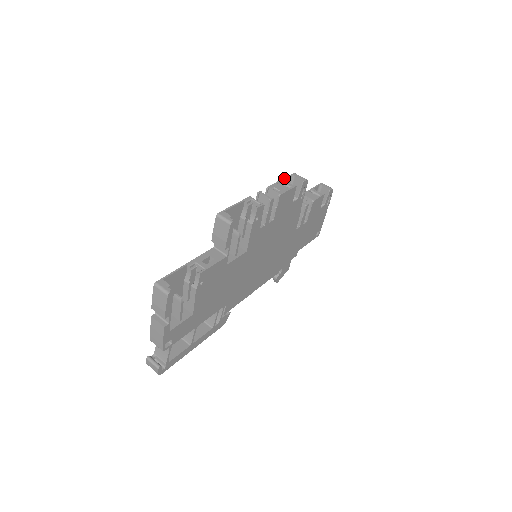
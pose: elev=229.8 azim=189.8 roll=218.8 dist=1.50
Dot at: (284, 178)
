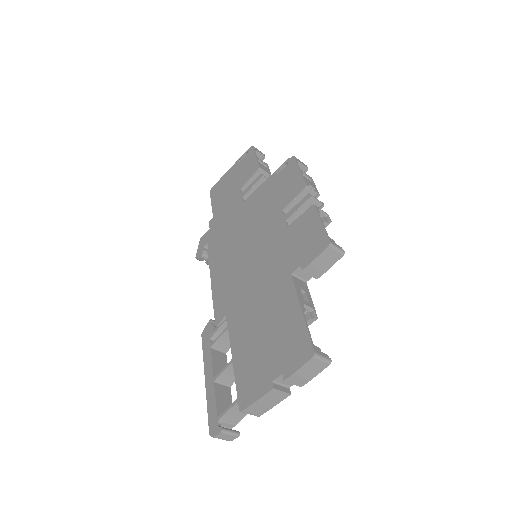
Dot at: (299, 167)
